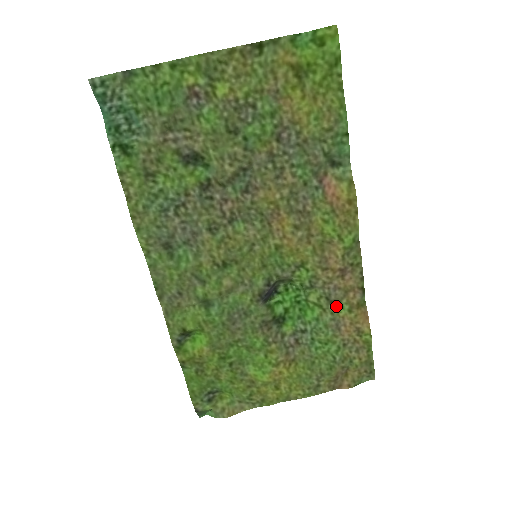
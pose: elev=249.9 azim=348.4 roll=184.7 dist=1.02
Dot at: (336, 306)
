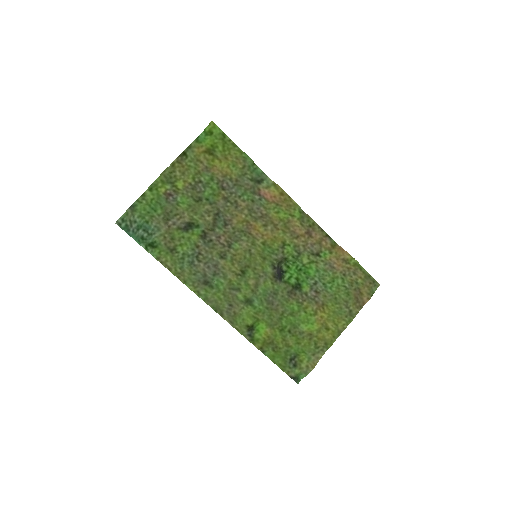
Dot at: (321, 256)
